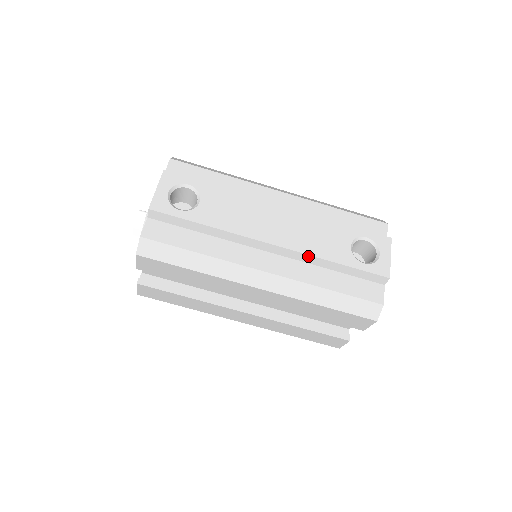
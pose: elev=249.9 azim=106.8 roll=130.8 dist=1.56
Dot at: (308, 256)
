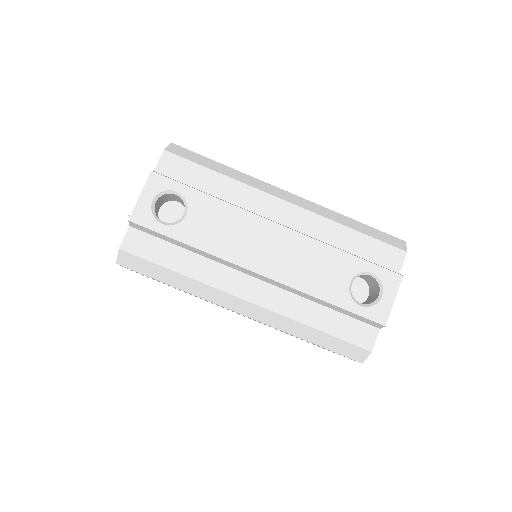
Dot at: (297, 290)
